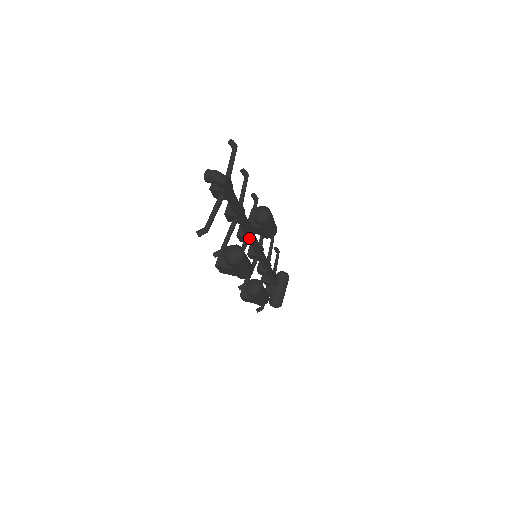
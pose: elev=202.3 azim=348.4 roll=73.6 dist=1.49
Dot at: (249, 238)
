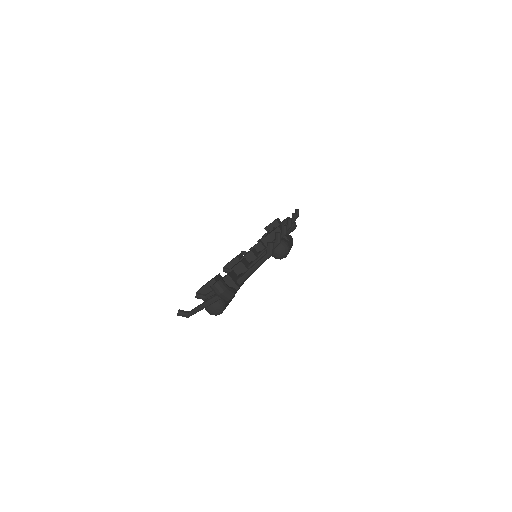
Dot at: occluded
